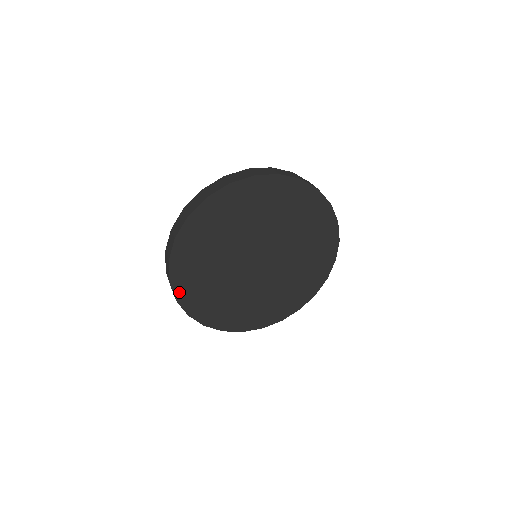
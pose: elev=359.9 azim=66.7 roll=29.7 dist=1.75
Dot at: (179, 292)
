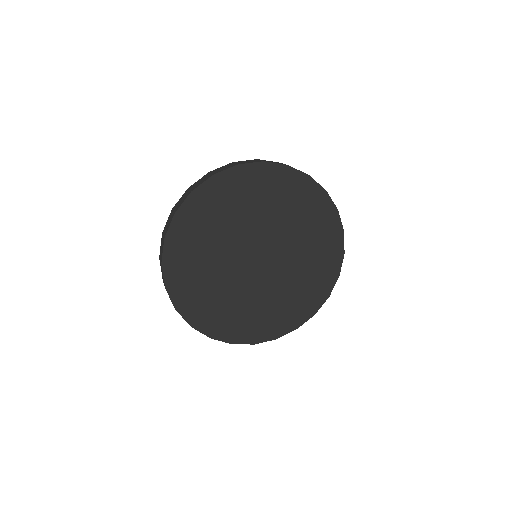
Dot at: (177, 300)
